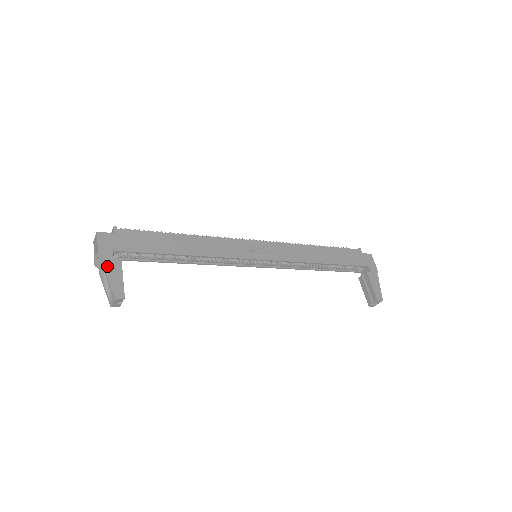
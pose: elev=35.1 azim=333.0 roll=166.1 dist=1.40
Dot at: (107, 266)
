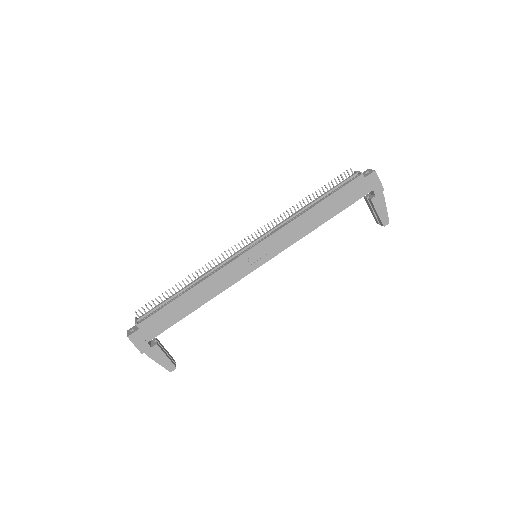
Dot at: (151, 356)
